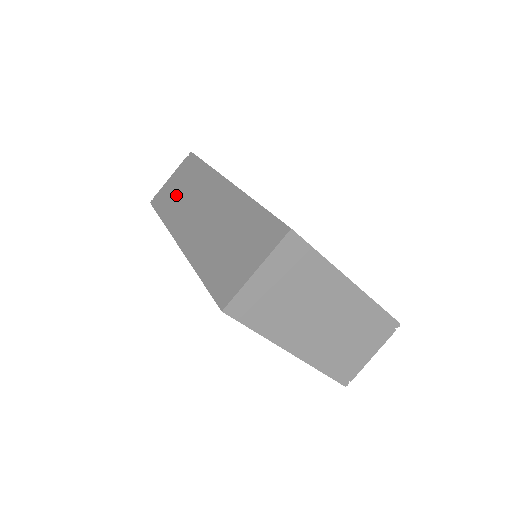
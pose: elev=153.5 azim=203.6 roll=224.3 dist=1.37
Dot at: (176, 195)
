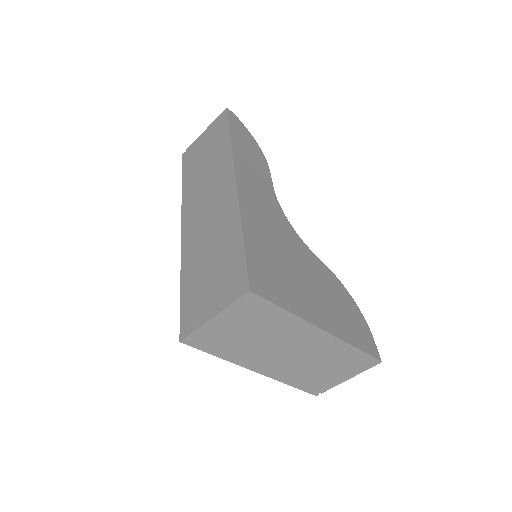
Dot at: (199, 162)
